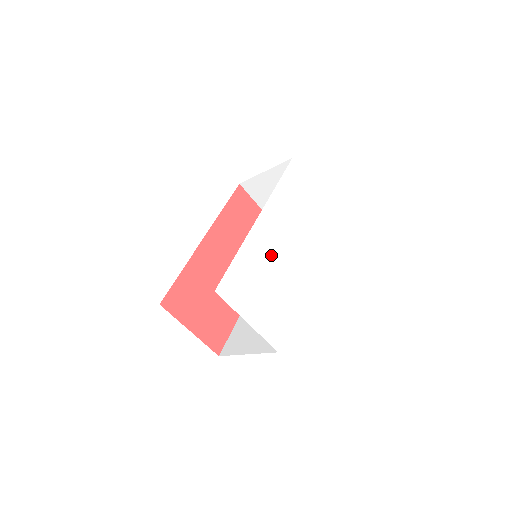
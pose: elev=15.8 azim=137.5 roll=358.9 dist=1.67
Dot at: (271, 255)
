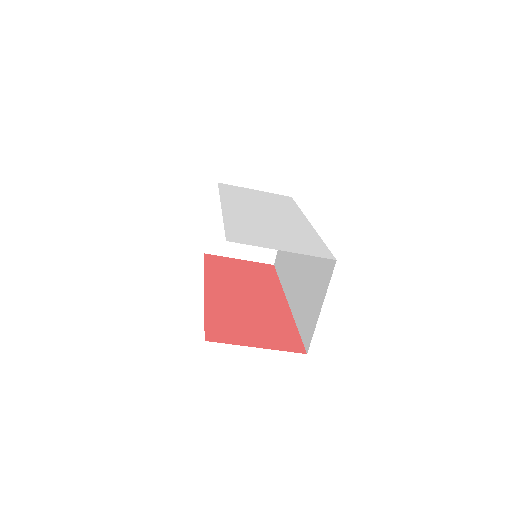
Dot at: (258, 219)
